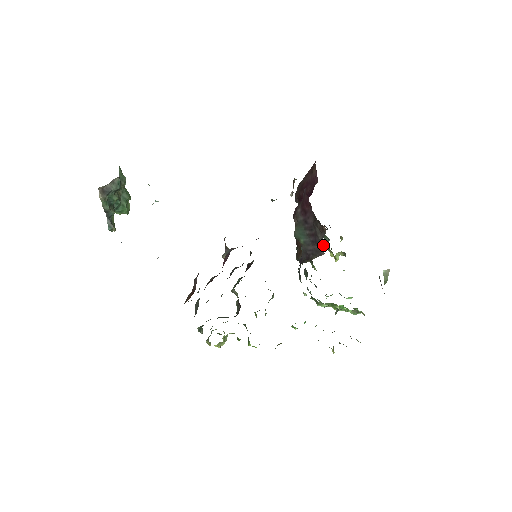
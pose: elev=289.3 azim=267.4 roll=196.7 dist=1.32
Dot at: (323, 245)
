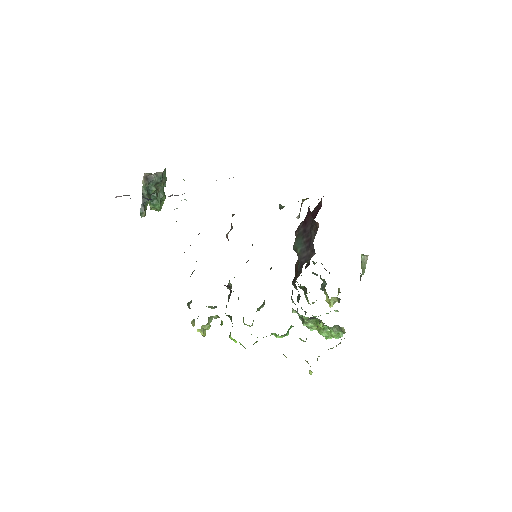
Dot at: (320, 289)
